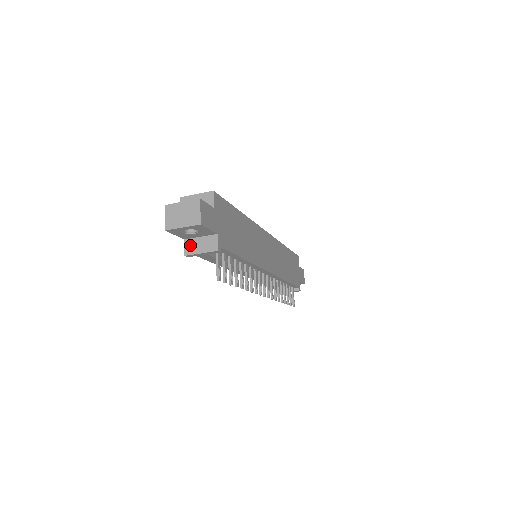
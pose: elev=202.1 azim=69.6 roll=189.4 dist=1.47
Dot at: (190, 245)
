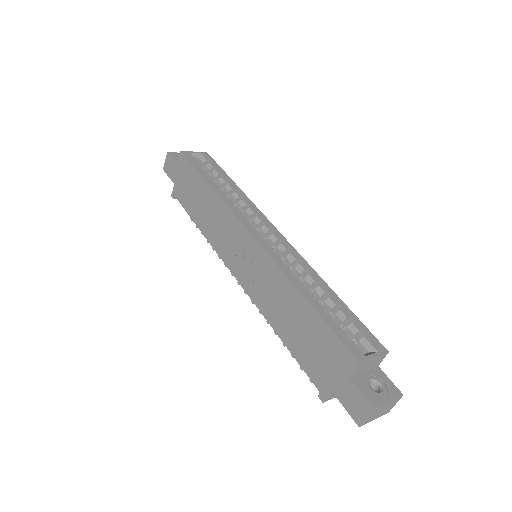
Dot at: (333, 394)
